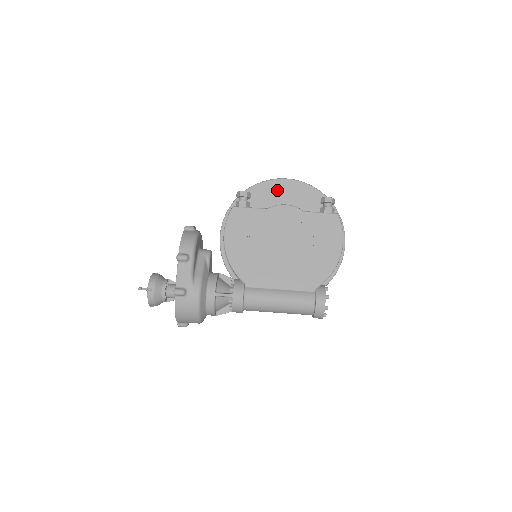
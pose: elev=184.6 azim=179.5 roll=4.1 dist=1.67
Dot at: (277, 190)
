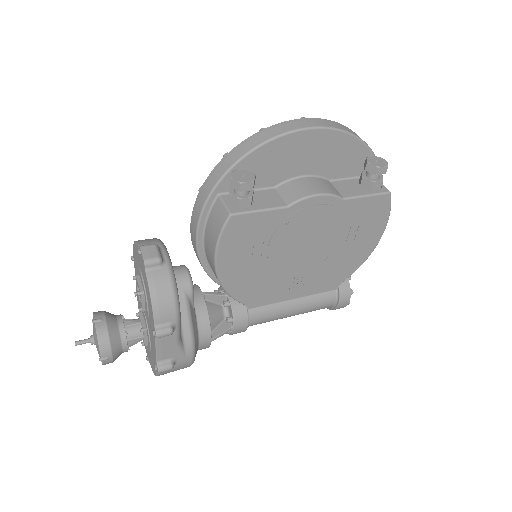
Dot at: (295, 151)
